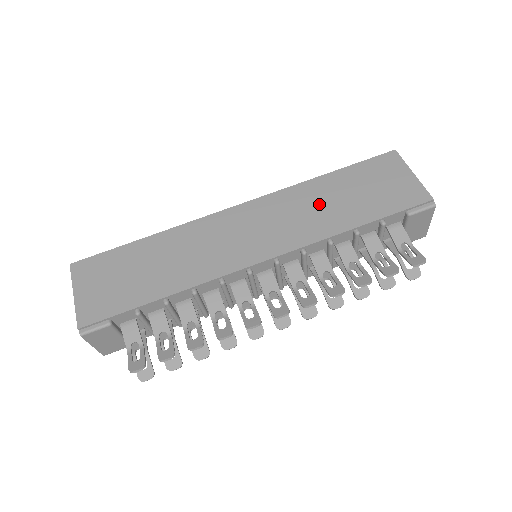
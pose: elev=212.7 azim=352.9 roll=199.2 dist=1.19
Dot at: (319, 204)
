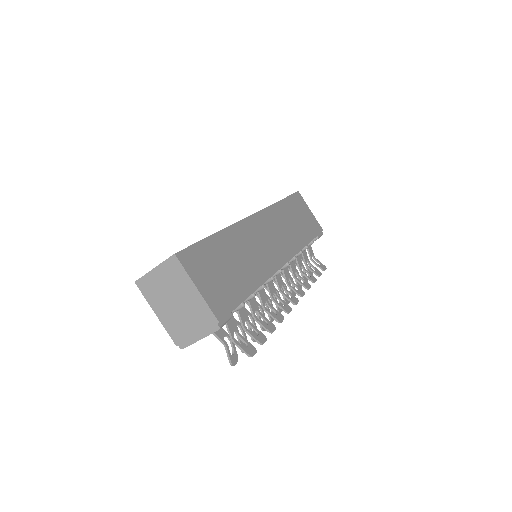
Dot at: (289, 223)
